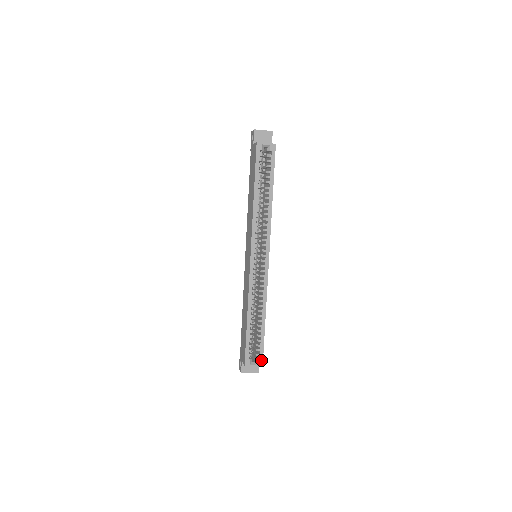
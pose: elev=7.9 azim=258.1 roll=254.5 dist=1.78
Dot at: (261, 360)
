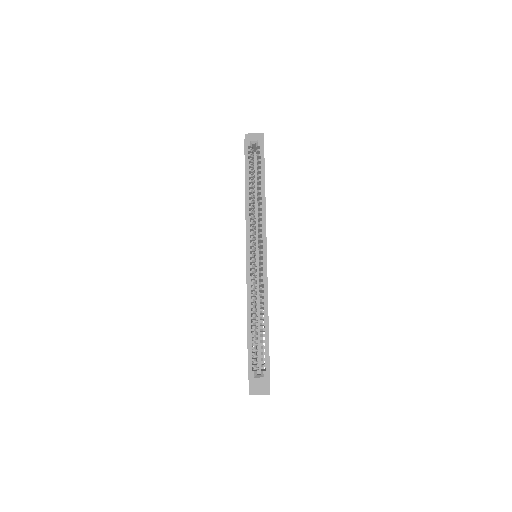
Dot at: (267, 372)
